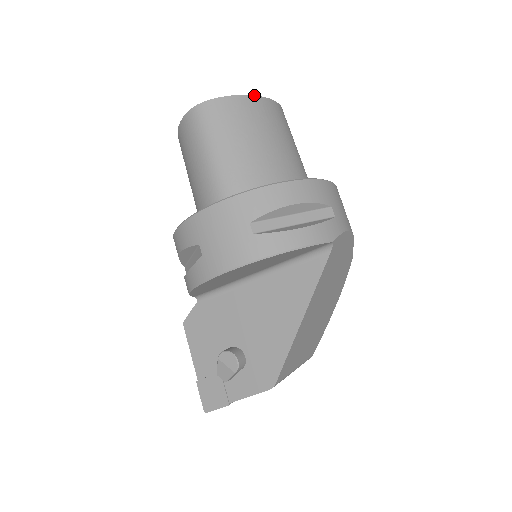
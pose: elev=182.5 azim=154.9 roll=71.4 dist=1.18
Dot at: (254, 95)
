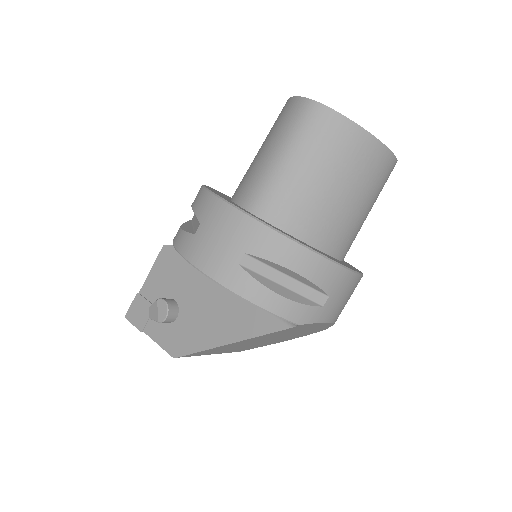
Dot at: occluded
